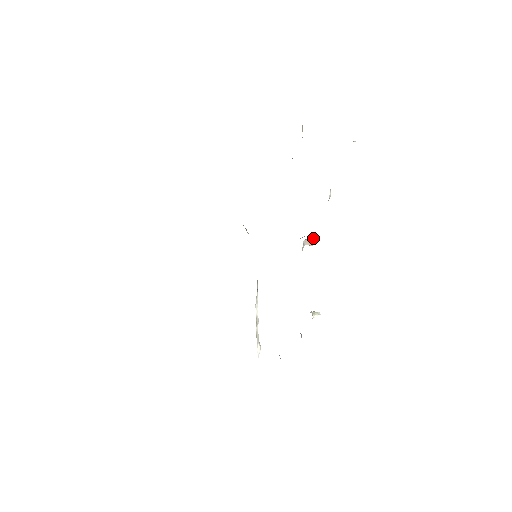
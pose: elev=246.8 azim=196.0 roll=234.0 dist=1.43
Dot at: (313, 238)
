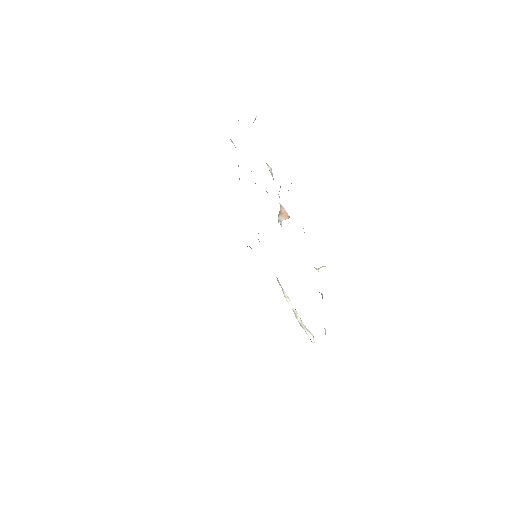
Dot at: (283, 211)
